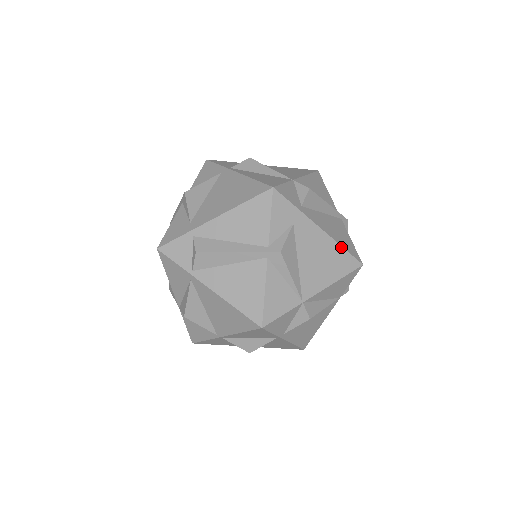
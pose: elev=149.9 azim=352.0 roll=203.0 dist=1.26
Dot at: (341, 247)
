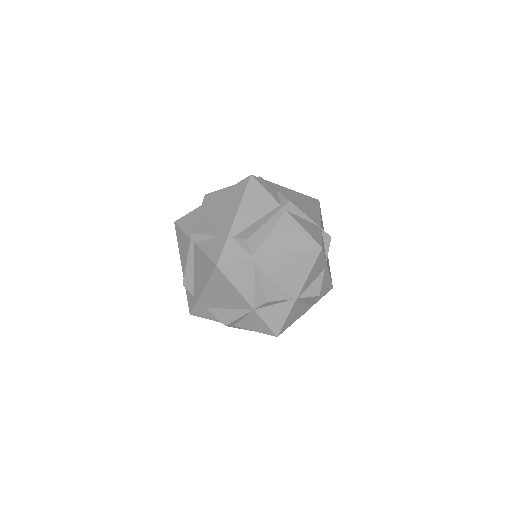
Dot at: (303, 195)
